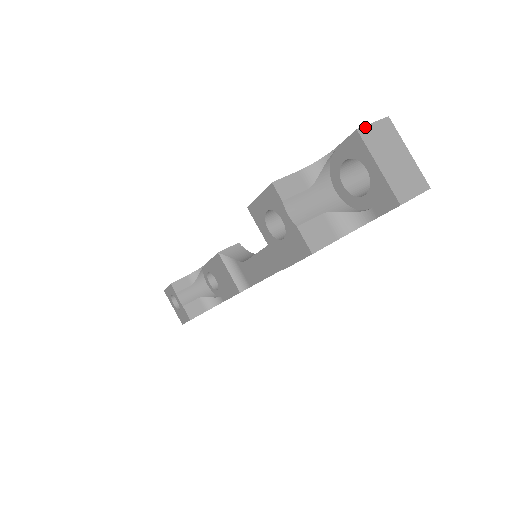
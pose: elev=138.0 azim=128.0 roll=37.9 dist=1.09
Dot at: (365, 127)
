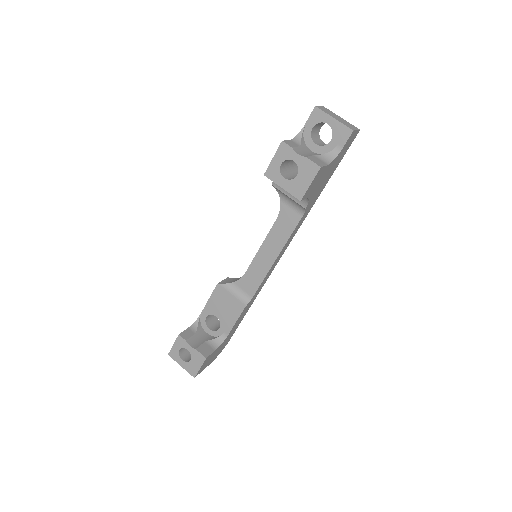
Dot at: (318, 106)
